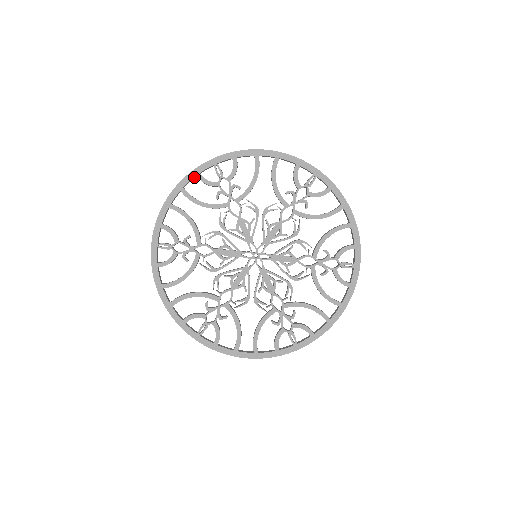
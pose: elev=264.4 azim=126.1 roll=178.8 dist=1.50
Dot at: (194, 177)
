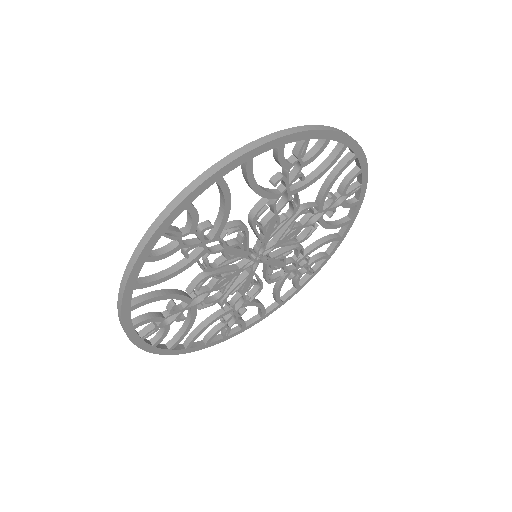
Dot at: (272, 144)
